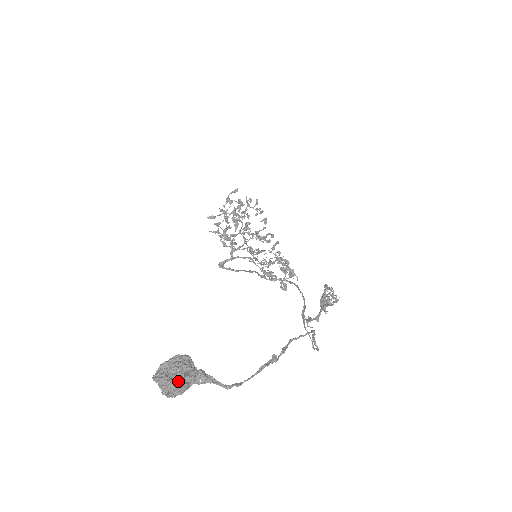
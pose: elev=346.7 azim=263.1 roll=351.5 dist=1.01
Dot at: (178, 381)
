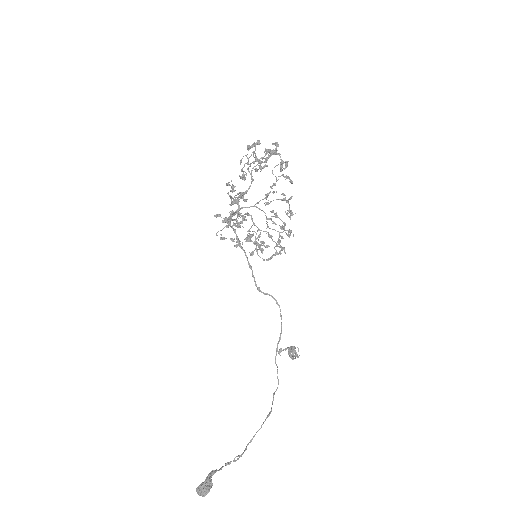
Dot at: occluded
